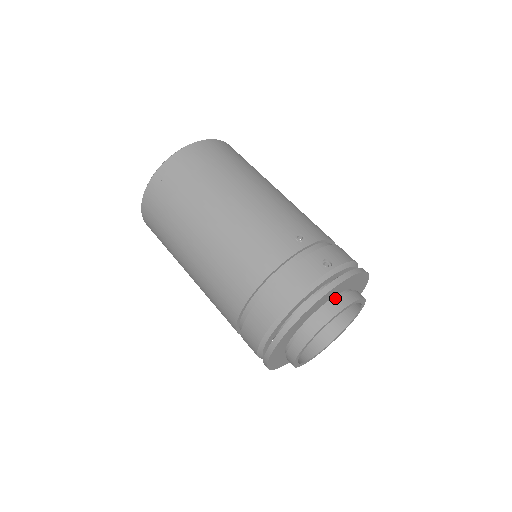
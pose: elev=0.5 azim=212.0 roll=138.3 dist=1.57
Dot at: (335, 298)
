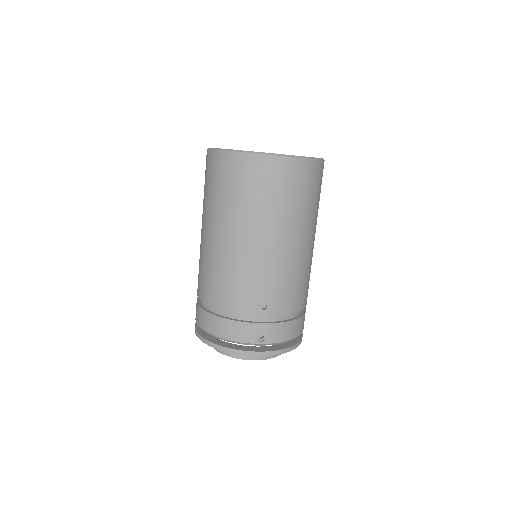
Dot at: occluded
